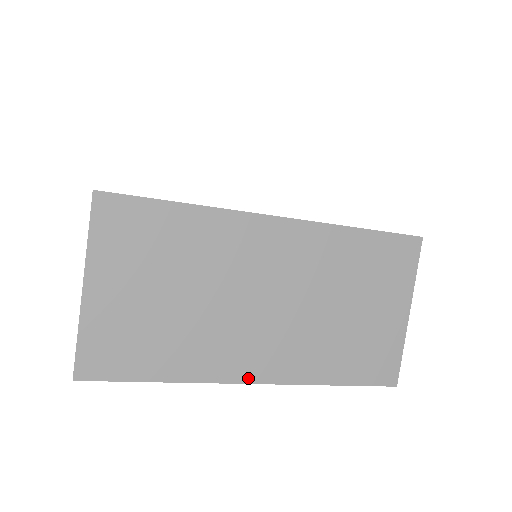
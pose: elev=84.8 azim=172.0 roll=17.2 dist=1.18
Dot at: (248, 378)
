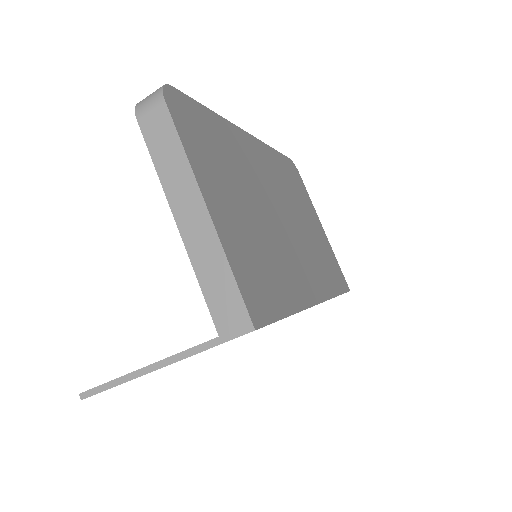
Dot at: occluded
